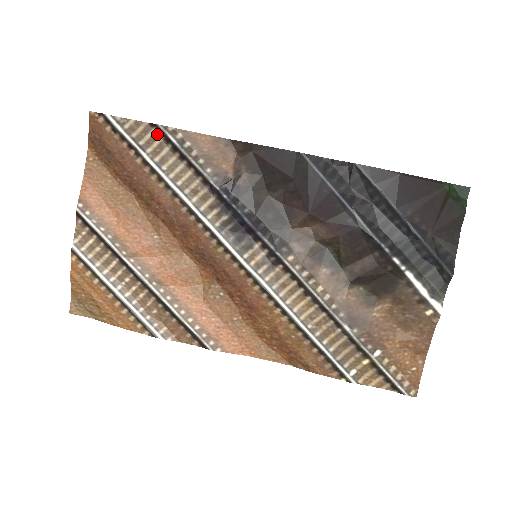
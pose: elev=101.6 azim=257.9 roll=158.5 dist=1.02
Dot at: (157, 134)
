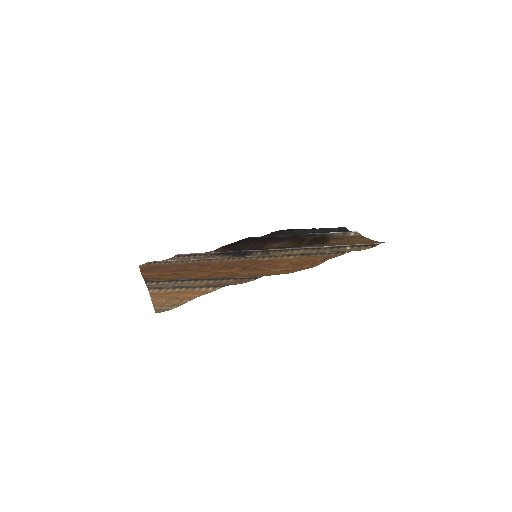
Dot at: (178, 258)
